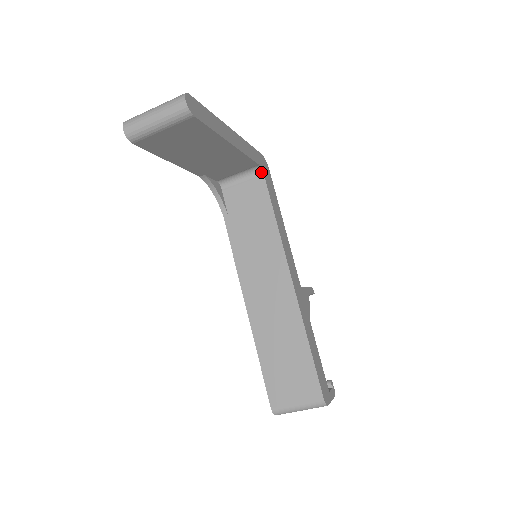
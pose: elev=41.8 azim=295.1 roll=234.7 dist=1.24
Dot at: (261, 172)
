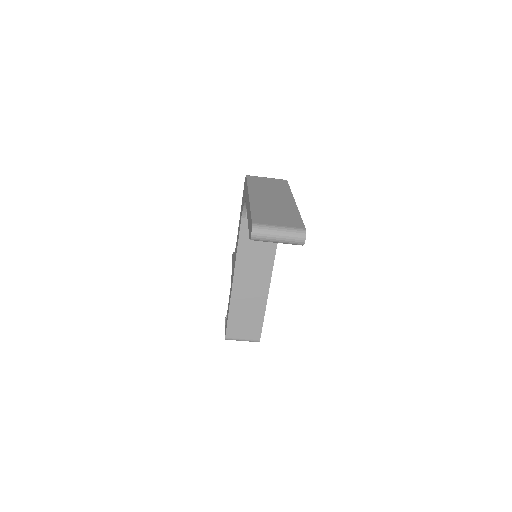
Dot at: occluded
